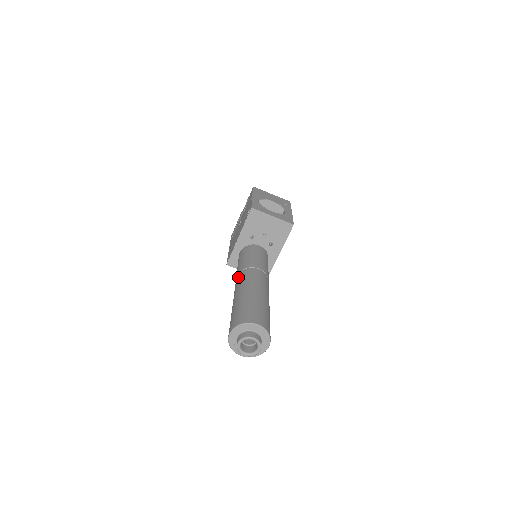
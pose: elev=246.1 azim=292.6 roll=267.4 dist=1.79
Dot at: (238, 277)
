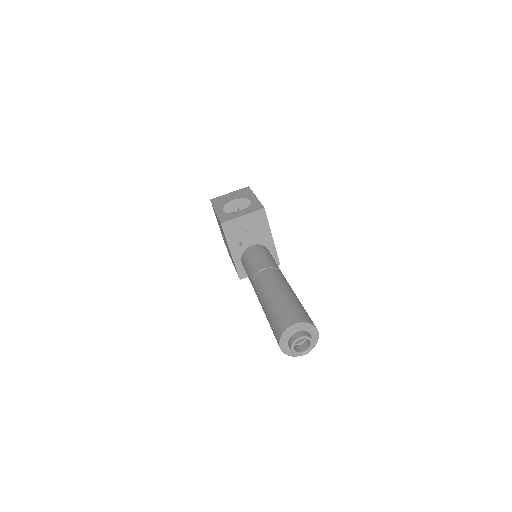
Dot at: (254, 289)
